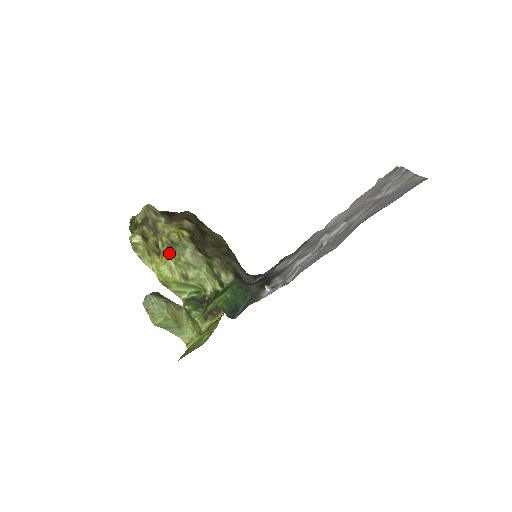
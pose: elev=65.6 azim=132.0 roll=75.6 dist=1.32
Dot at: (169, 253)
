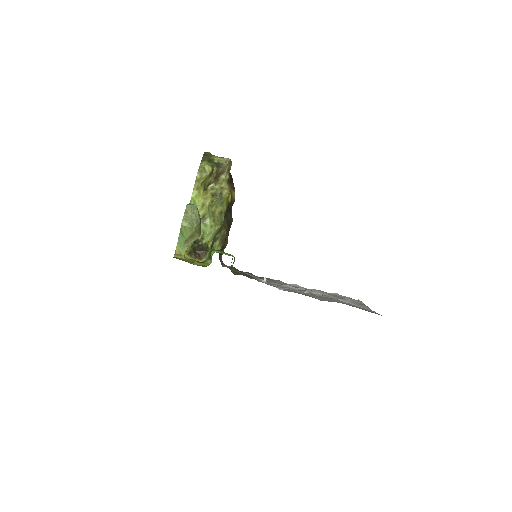
Dot at: (212, 197)
